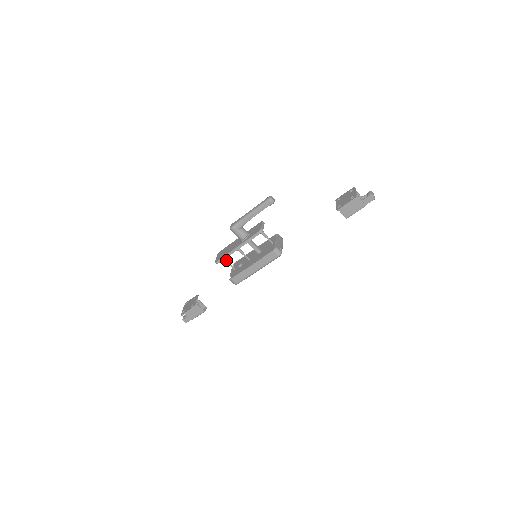
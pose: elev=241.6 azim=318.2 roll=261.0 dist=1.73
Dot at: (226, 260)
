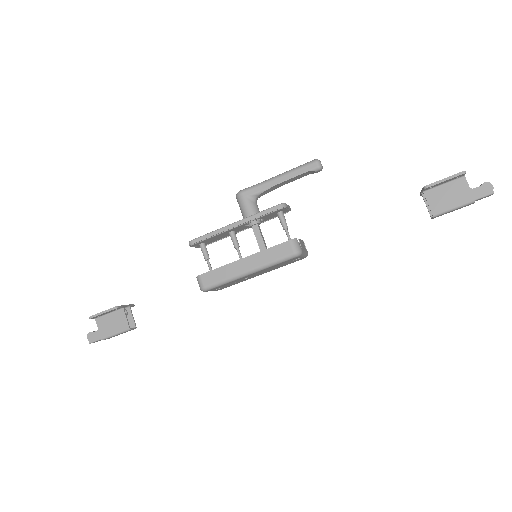
Dot at: (206, 251)
